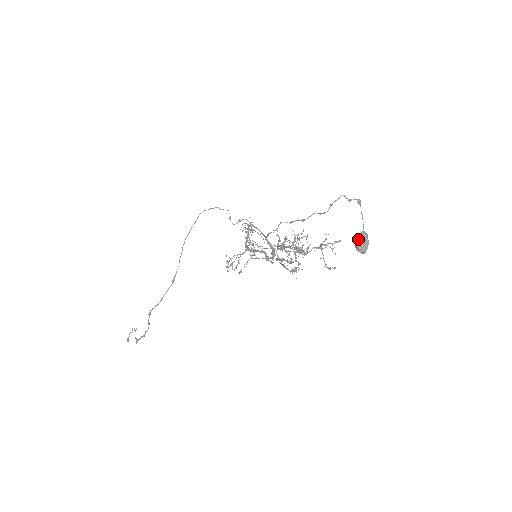
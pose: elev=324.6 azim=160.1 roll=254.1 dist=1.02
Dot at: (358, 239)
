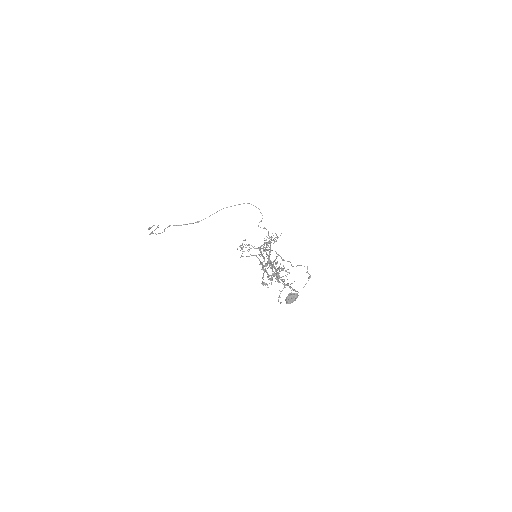
Dot at: (291, 294)
